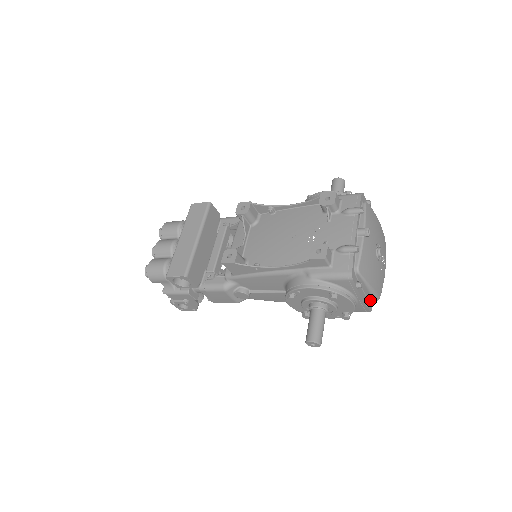
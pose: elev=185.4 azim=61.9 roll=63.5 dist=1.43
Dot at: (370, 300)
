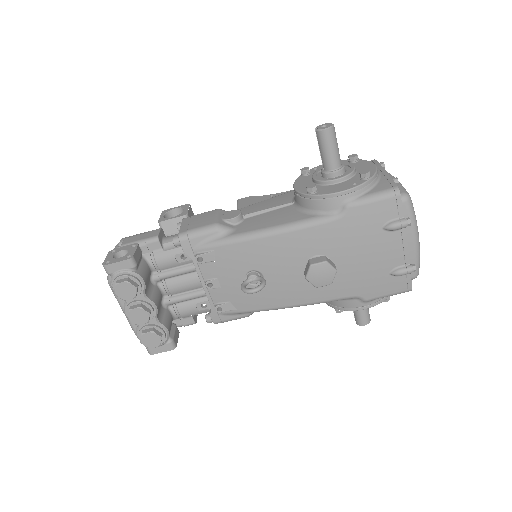
Dot at: occluded
